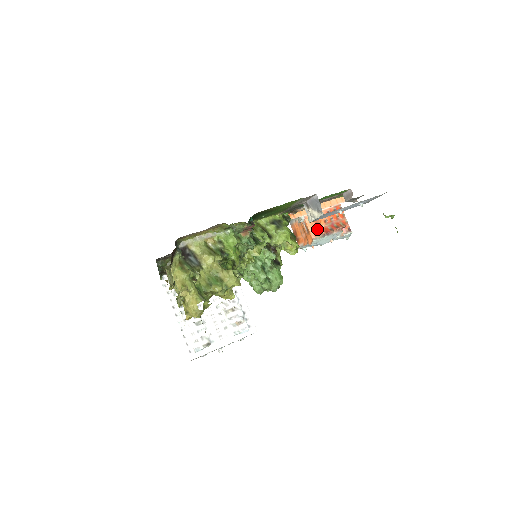
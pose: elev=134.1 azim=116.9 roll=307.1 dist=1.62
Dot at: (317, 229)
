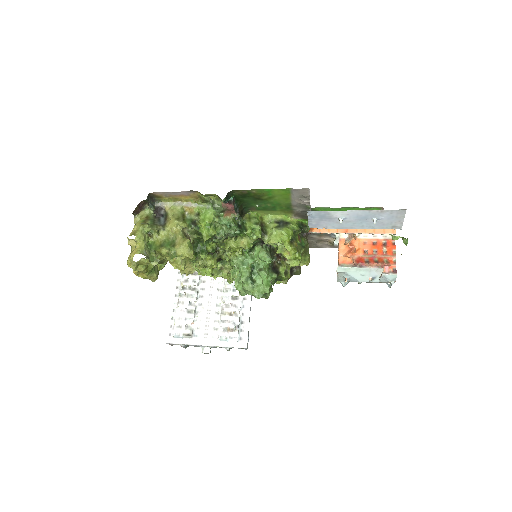
Dot at: (347, 255)
